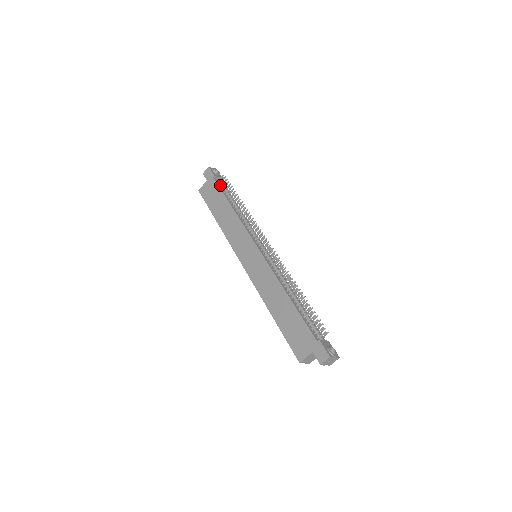
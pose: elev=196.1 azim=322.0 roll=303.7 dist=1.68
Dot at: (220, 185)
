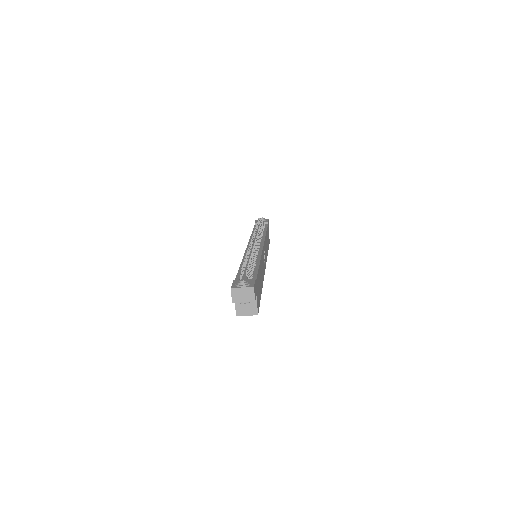
Dot at: occluded
